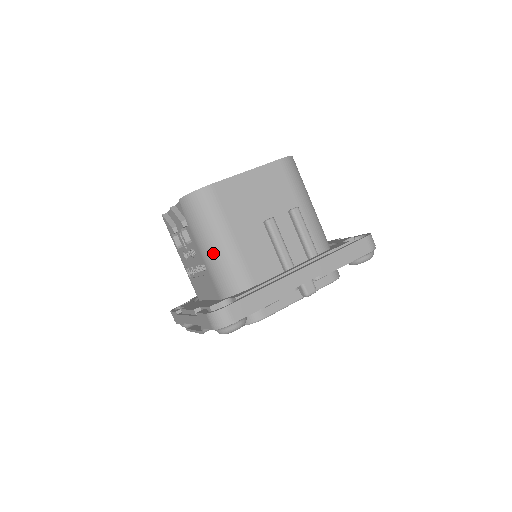
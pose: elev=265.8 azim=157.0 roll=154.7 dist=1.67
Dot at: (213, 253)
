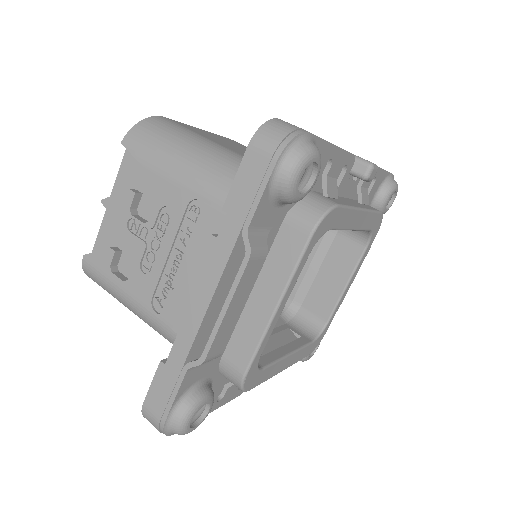
Dot at: (204, 163)
